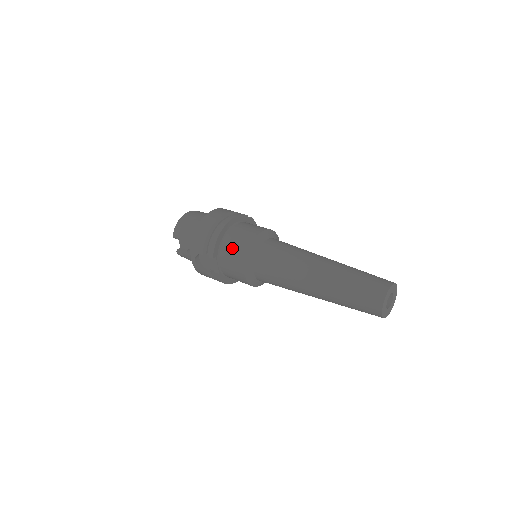
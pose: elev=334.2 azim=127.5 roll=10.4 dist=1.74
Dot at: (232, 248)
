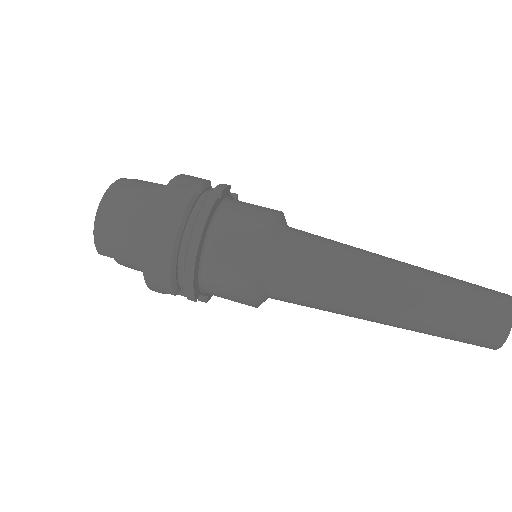
Dot at: (224, 286)
